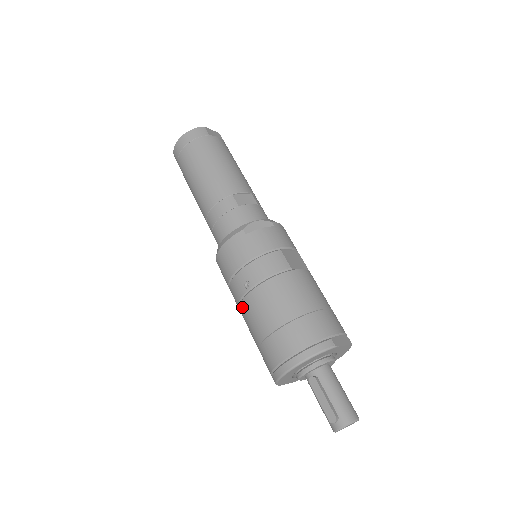
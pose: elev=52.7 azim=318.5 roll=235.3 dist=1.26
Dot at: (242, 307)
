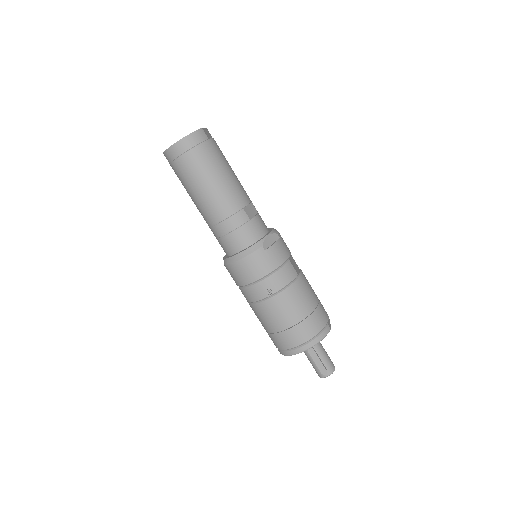
Dot at: (260, 306)
